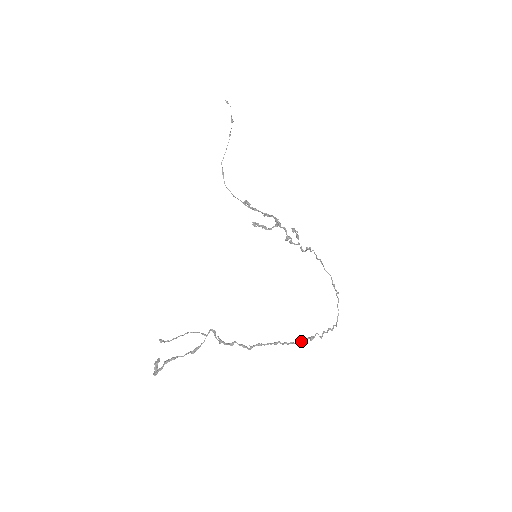
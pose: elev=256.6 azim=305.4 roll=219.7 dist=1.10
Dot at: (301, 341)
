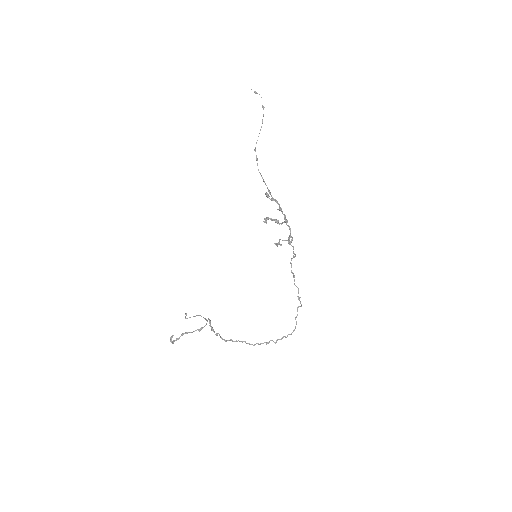
Dot at: (258, 344)
